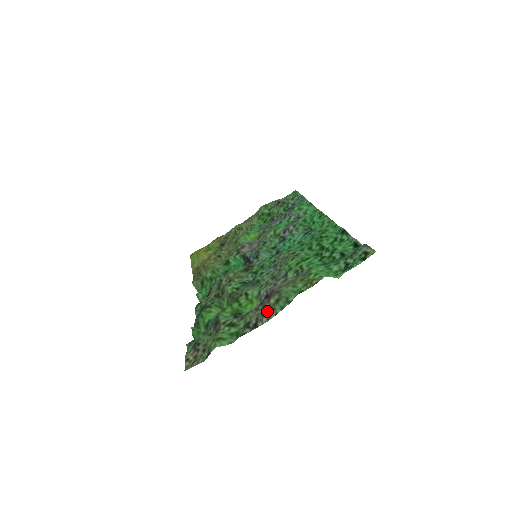
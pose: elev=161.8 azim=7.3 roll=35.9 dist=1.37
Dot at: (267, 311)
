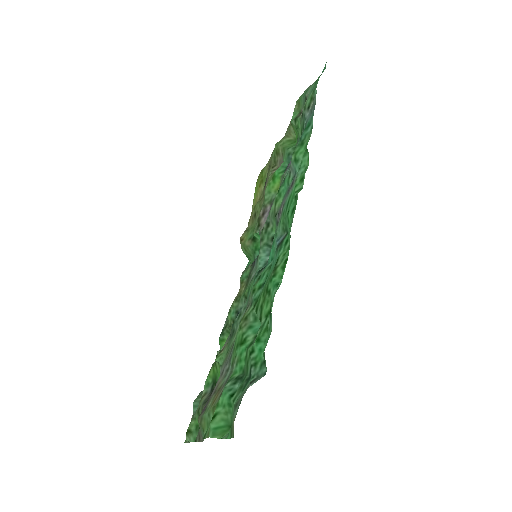
Dot at: (200, 430)
